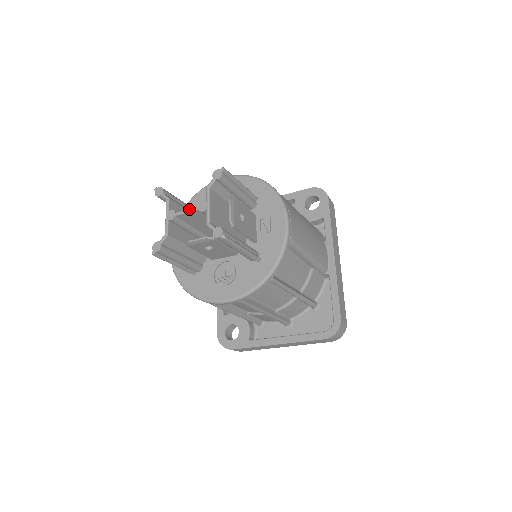
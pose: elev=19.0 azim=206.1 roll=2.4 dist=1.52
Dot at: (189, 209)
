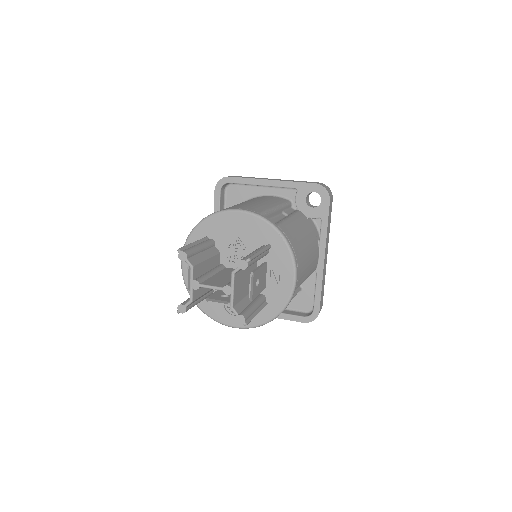
Dot at: (214, 287)
